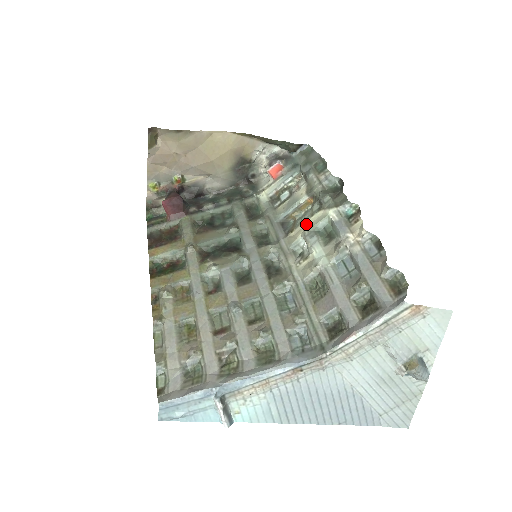
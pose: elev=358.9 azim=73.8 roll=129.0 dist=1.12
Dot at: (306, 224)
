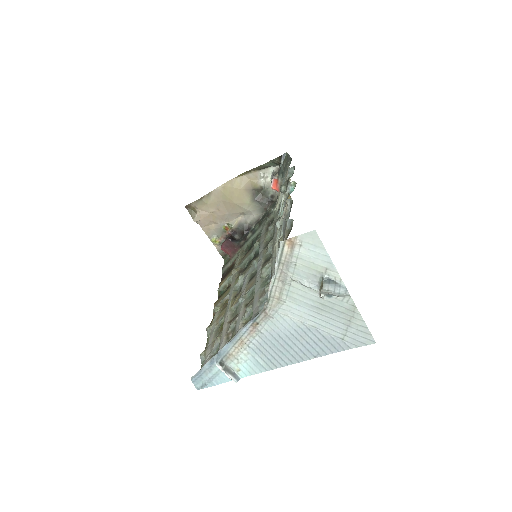
Dot at: occluded
